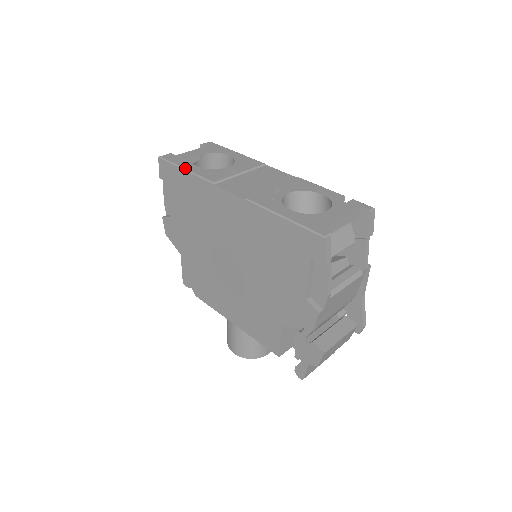
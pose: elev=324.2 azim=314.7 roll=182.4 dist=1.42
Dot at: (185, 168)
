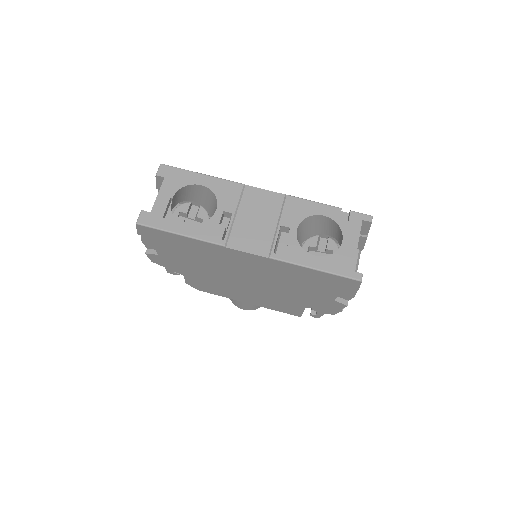
Dot at: (180, 233)
